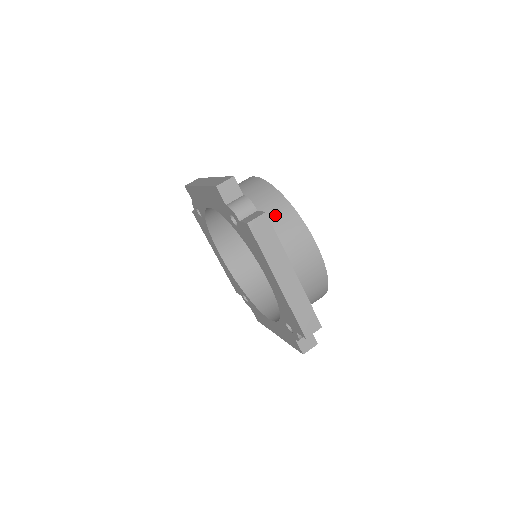
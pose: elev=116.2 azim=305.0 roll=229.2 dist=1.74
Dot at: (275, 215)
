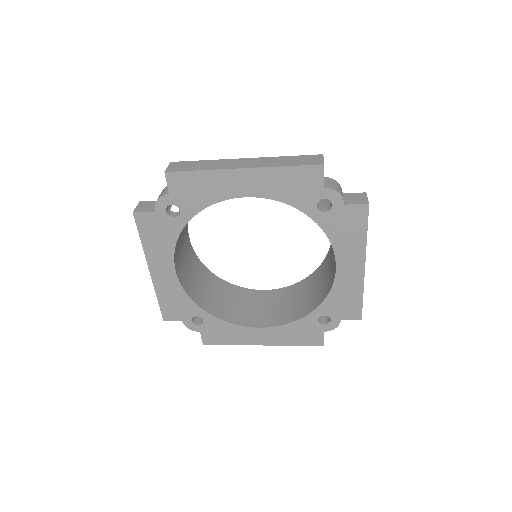
Dot at: (323, 200)
